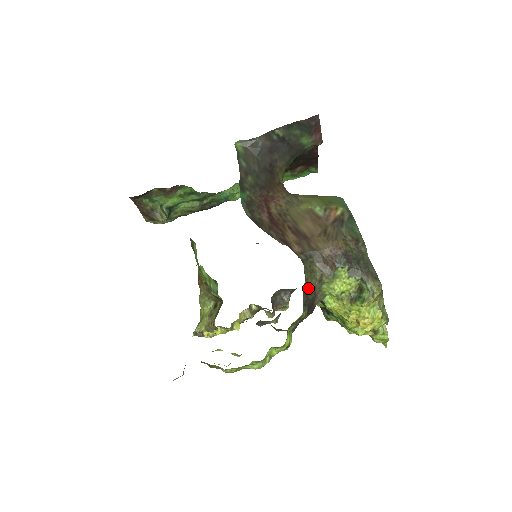
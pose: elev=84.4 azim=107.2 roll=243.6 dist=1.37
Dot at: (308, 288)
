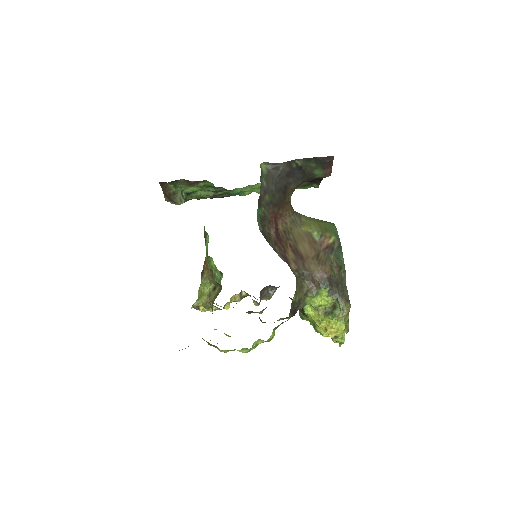
Dot at: (296, 299)
